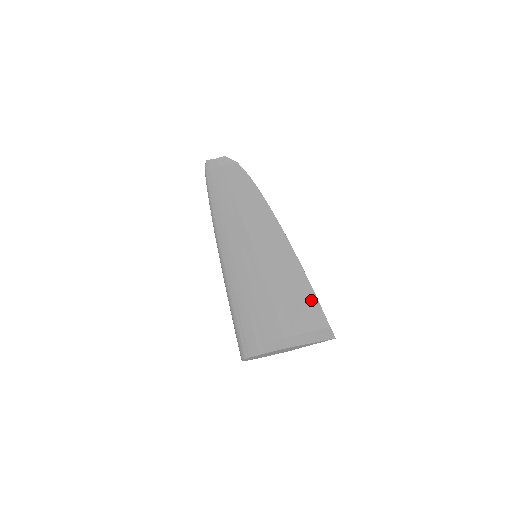
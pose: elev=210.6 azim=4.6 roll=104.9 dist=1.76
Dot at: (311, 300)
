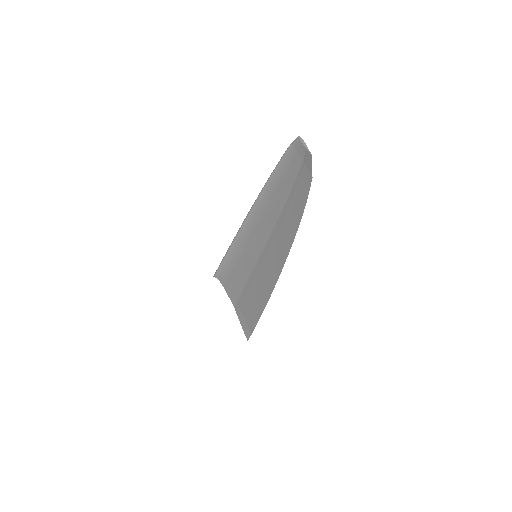
Dot at: (256, 316)
